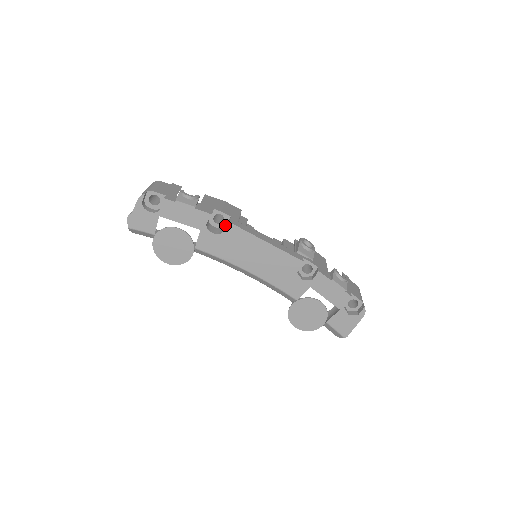
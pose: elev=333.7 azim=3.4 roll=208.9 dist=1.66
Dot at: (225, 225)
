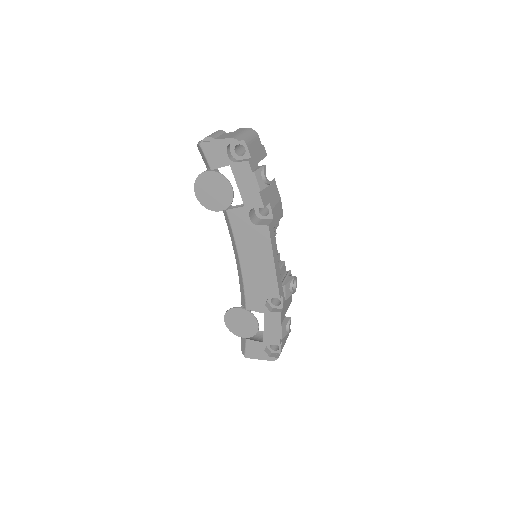
Dot at: (263, 219)
